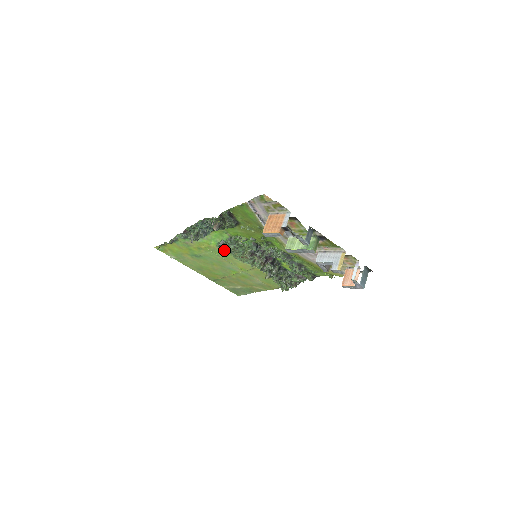
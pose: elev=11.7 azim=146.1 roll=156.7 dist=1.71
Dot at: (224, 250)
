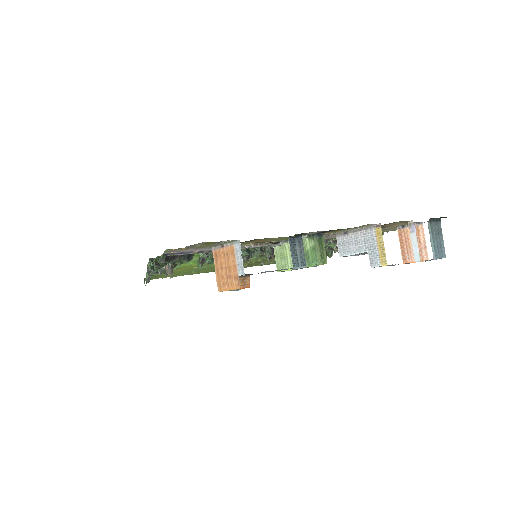
Dot at: (213, 263)
